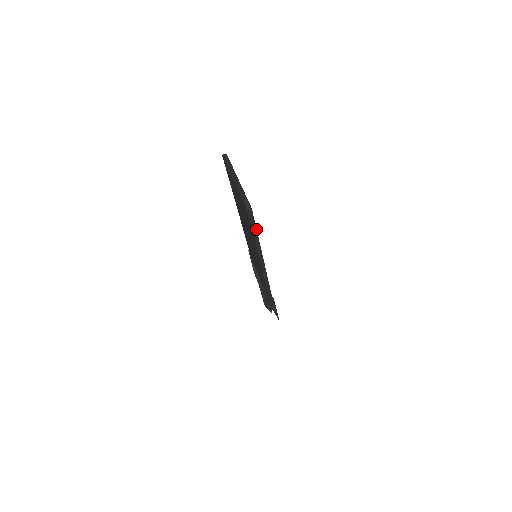
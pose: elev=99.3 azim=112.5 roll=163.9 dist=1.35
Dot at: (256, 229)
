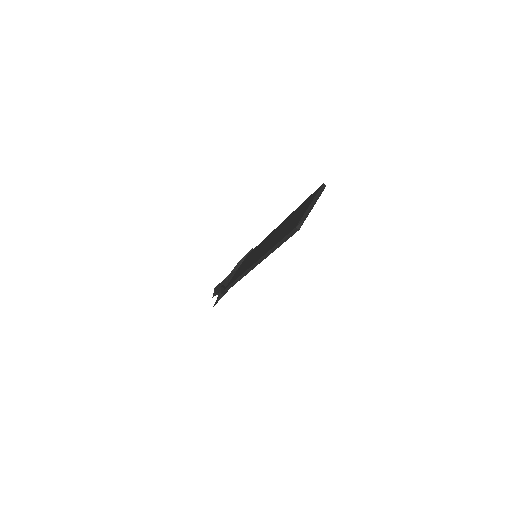
Dot at: occluded
